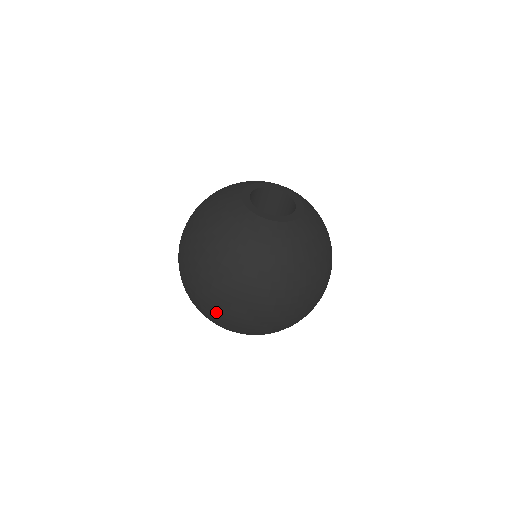
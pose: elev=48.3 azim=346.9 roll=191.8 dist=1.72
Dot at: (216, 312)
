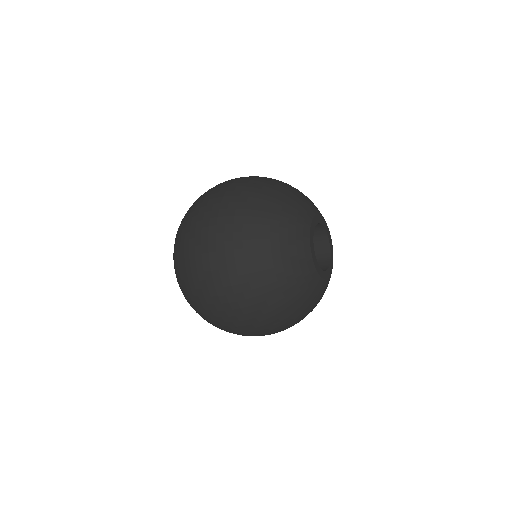
Dot at: (204, 292)
